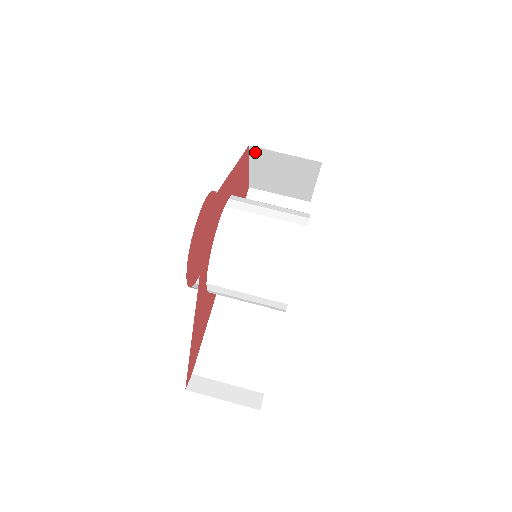
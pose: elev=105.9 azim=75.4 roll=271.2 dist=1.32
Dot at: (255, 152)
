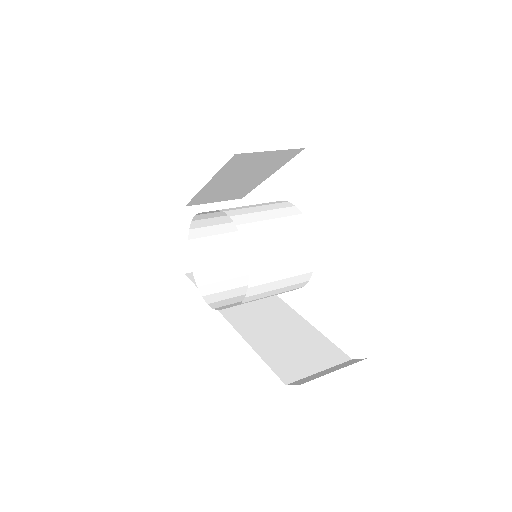
Dot at: (190, 214)
